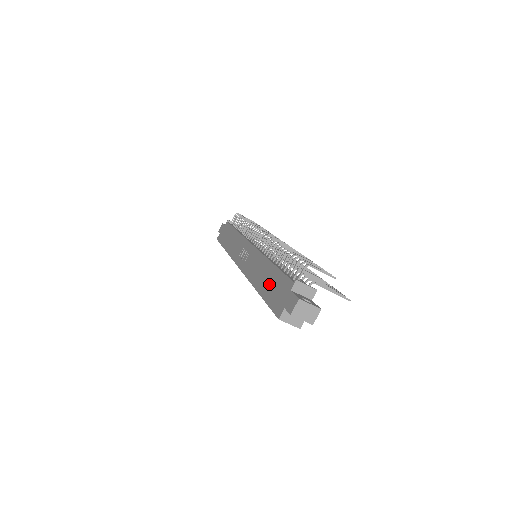
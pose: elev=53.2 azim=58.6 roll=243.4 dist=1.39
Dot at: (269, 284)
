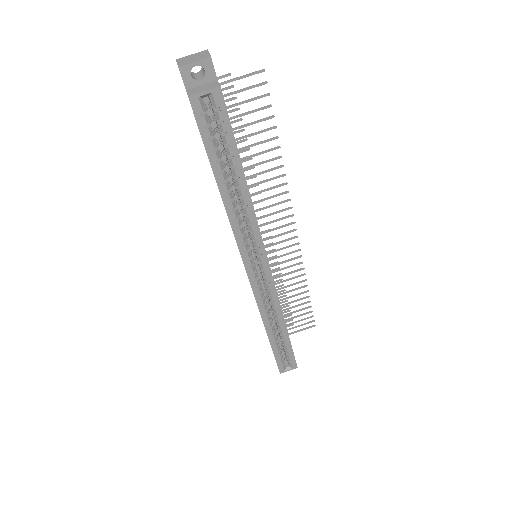
Dot at: occluded
